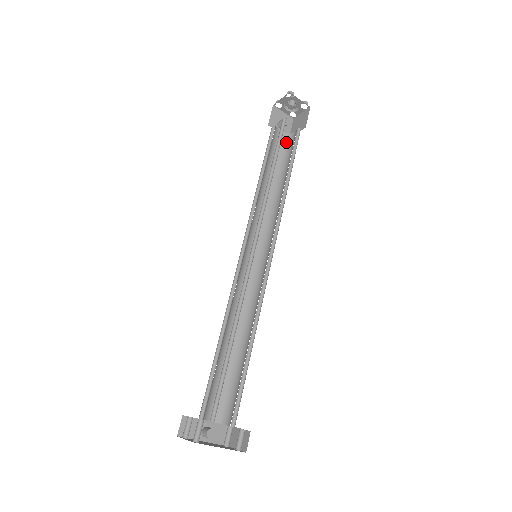
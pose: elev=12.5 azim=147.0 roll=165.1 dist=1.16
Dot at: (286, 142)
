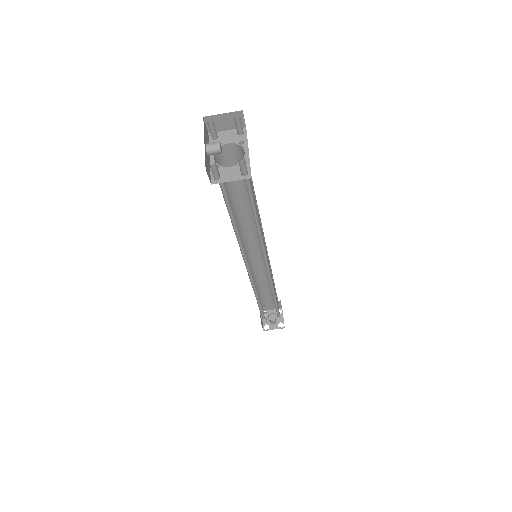
Dot at: occluded
